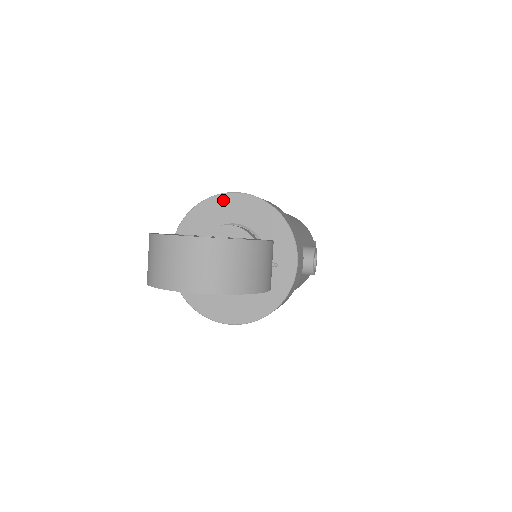
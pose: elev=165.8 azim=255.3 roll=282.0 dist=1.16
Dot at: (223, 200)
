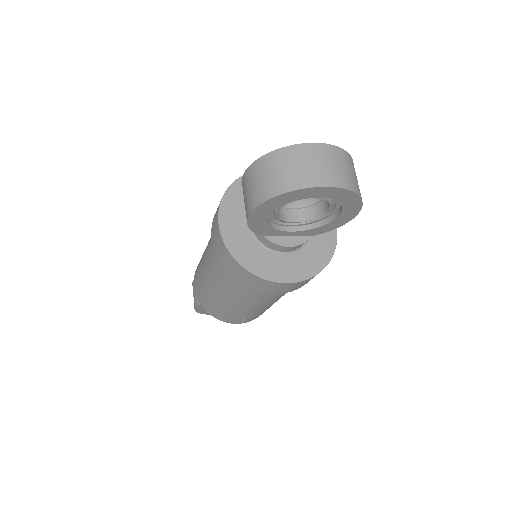
Dot at: occluded
